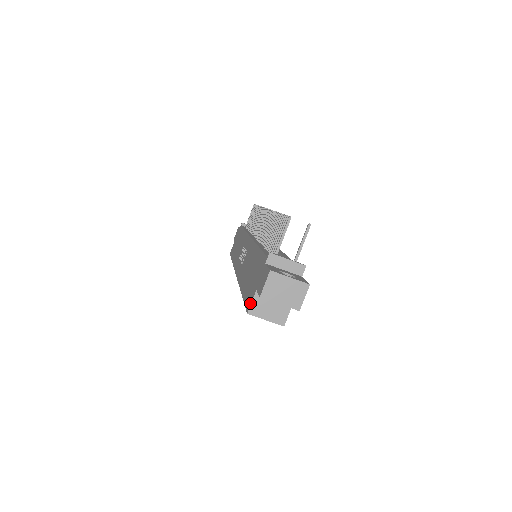
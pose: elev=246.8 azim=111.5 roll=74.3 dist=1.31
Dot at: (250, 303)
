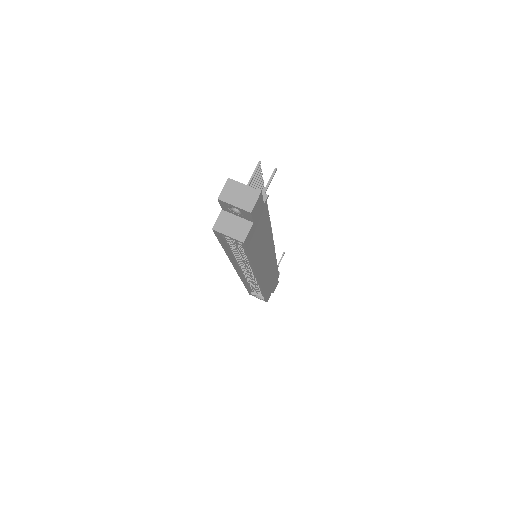
Dot at: (216, 222)
